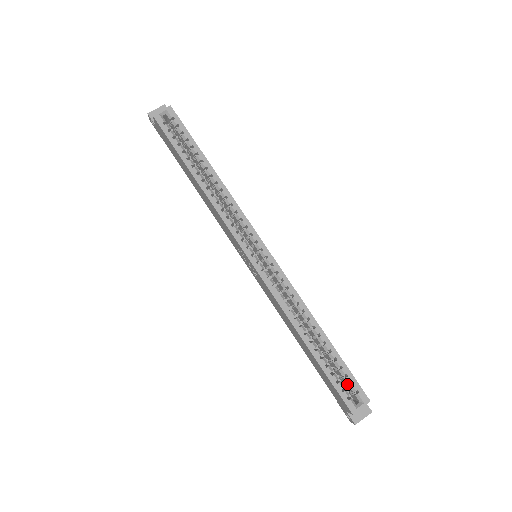
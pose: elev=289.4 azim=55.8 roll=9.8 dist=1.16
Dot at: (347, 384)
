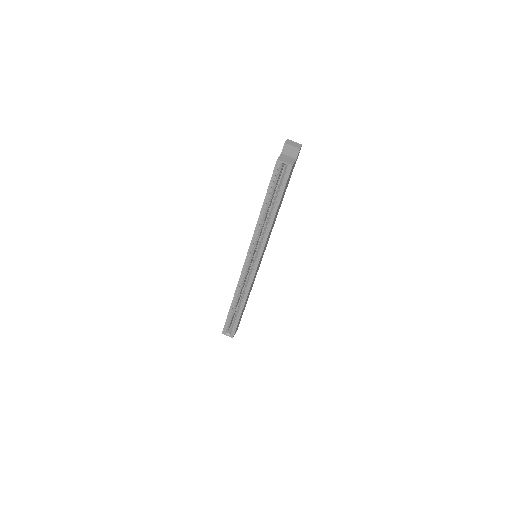
Dot at: (232, 326)
